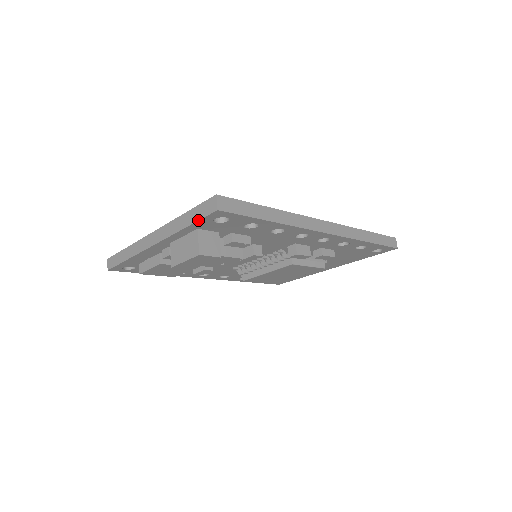
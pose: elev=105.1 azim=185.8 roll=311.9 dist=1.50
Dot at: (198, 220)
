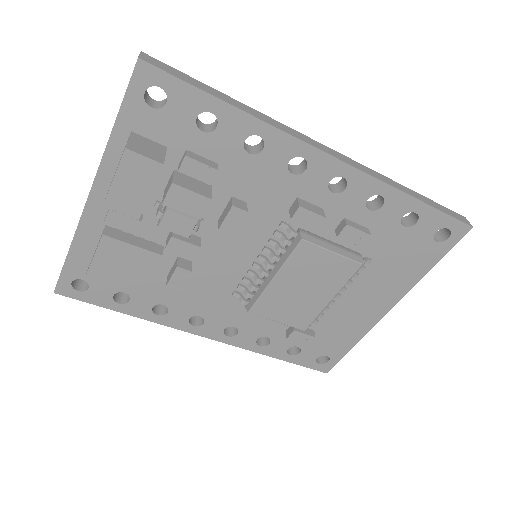
Dot at: (123, 98)
